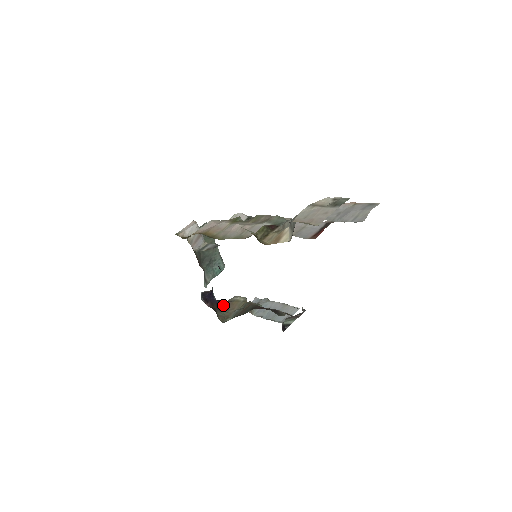
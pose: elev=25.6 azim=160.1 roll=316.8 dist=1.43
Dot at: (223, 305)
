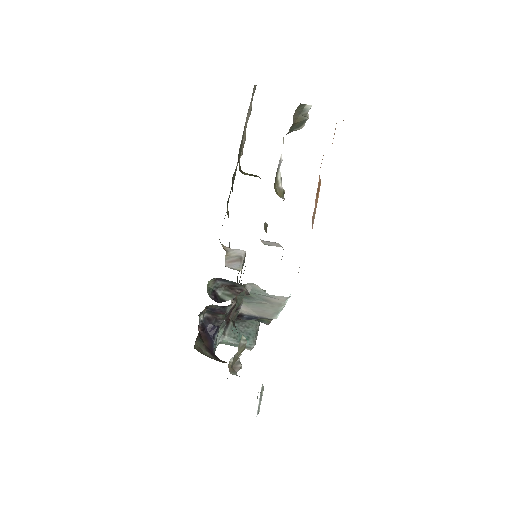
Dot at: (216, 356)
